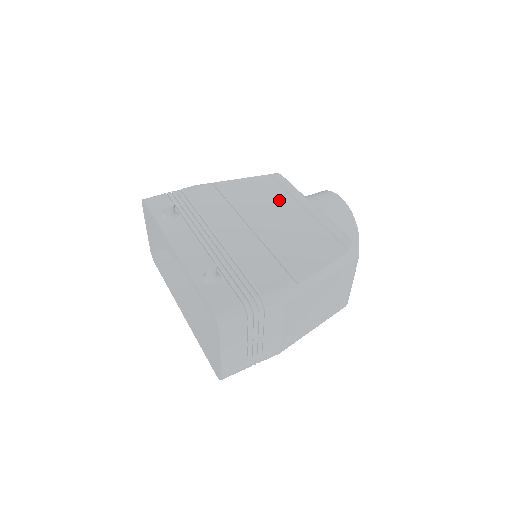
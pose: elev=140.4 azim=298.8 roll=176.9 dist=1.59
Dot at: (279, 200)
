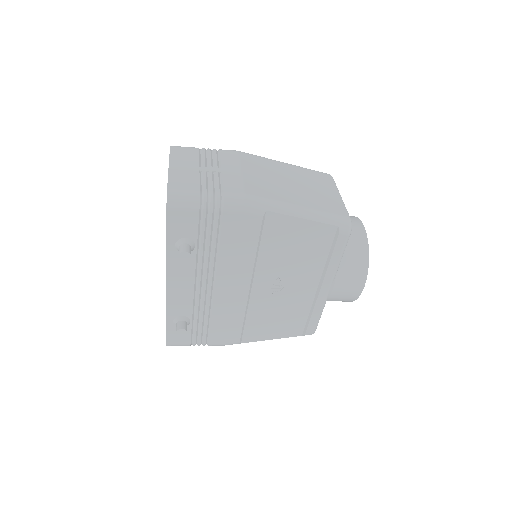
Dot at: occluded
